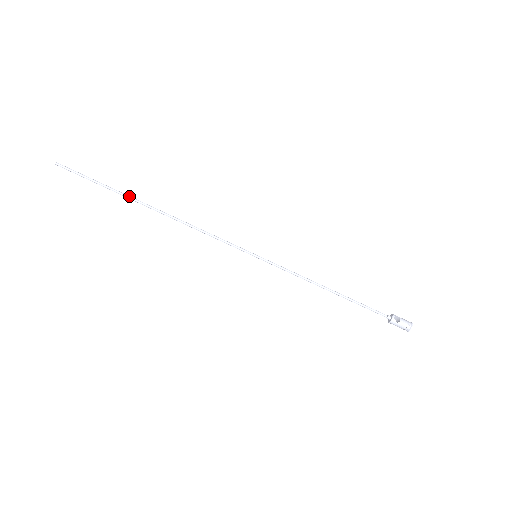
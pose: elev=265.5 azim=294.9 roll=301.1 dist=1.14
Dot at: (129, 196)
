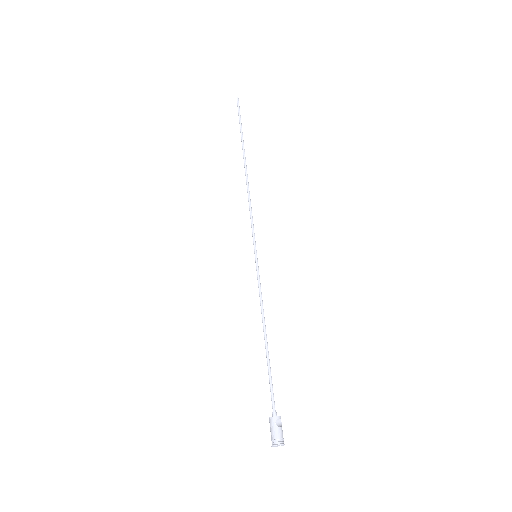
Dot at: occluded
